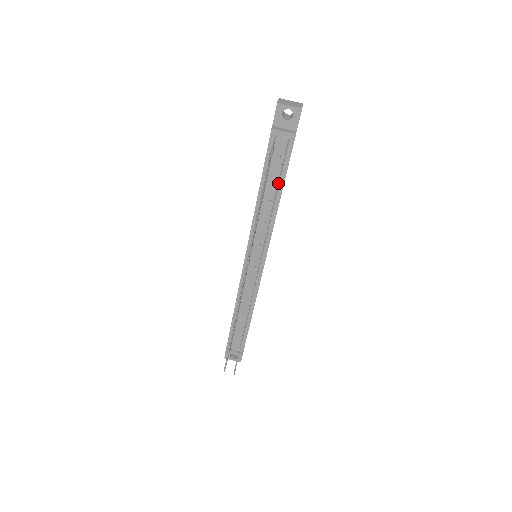
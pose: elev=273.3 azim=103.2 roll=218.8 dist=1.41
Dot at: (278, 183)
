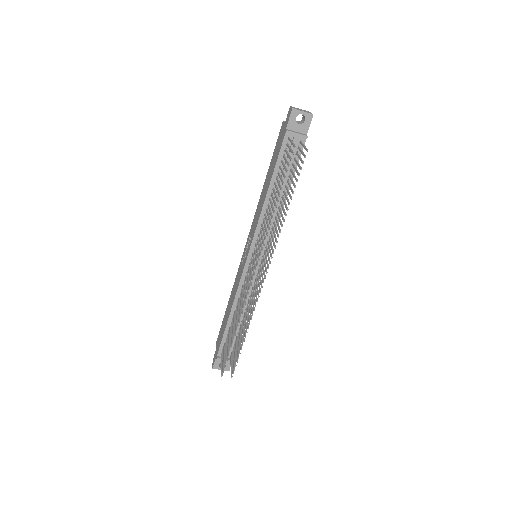
Dot at: (299, 175)
